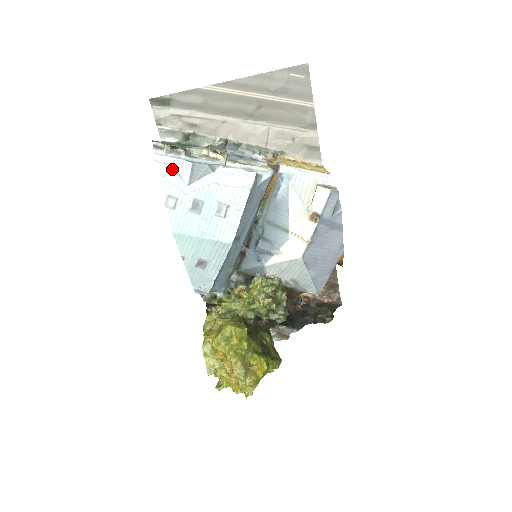
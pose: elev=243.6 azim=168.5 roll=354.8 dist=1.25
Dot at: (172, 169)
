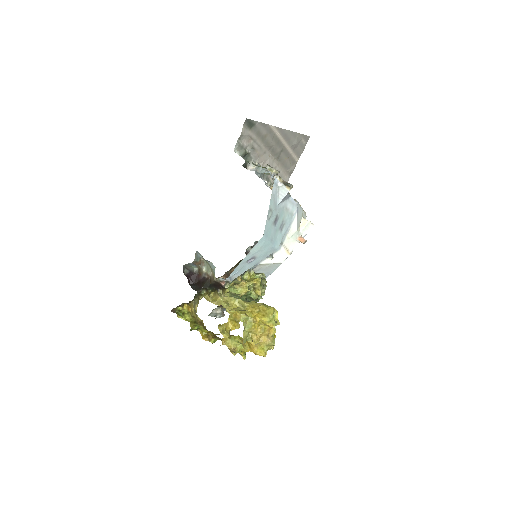
Dot at: (277, 190)
